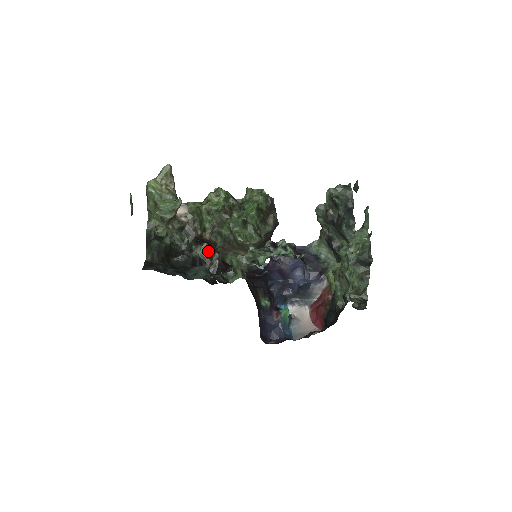
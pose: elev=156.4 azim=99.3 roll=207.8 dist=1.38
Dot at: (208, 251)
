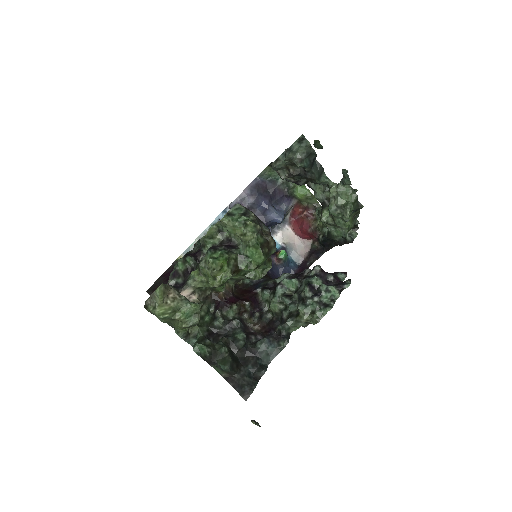
Dot at: (238, 306)
